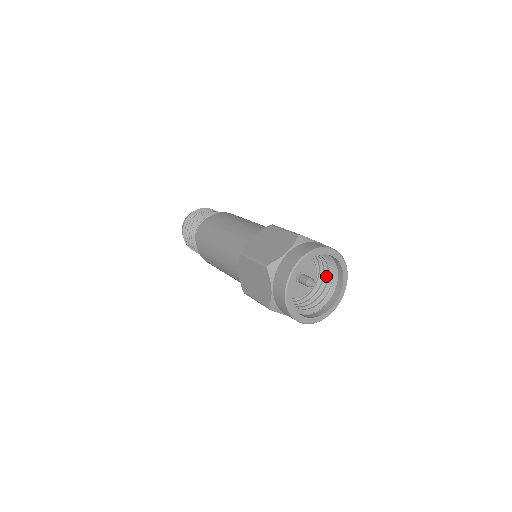
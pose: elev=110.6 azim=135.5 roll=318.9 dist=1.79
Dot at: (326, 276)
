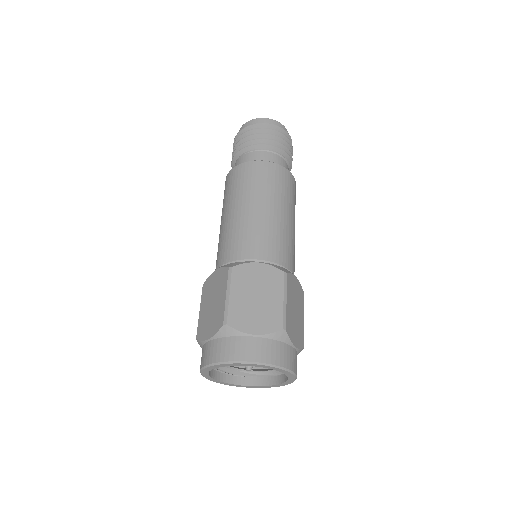
Dot at: occluded
